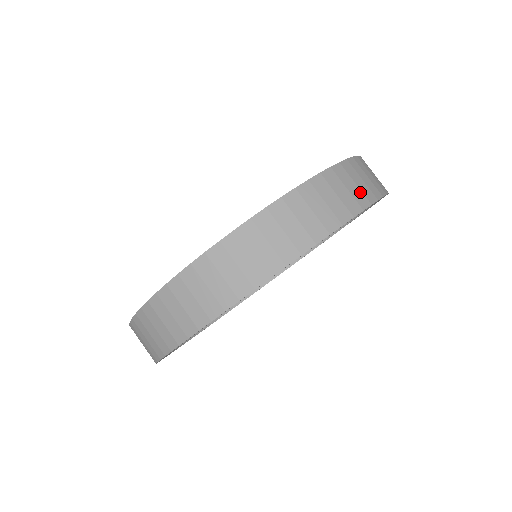
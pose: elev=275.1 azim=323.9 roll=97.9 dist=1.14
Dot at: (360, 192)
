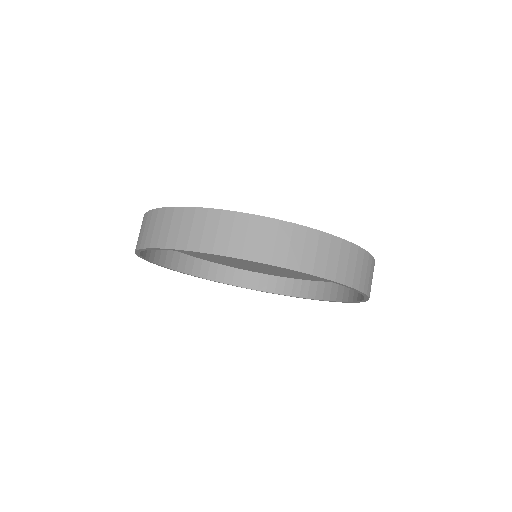
Dot at: (325, 264)
